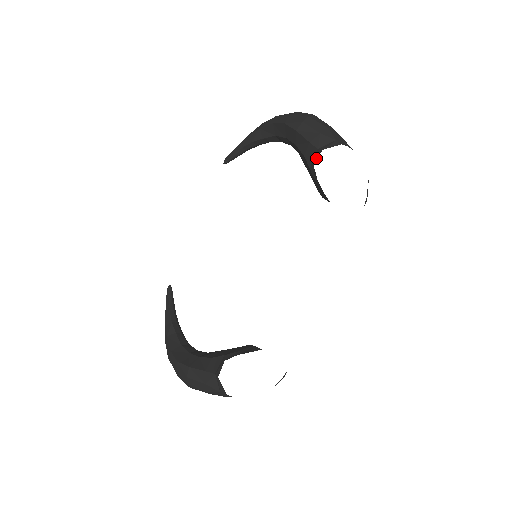
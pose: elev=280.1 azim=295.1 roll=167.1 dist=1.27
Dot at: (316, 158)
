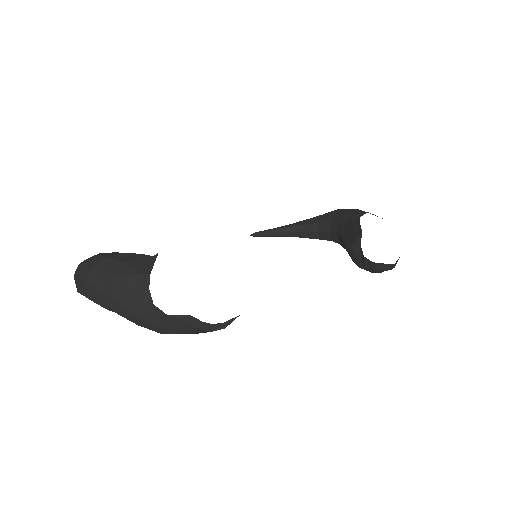
Dot at: occluded
